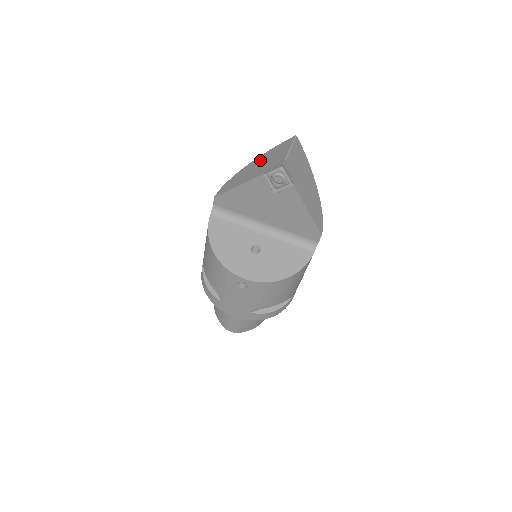
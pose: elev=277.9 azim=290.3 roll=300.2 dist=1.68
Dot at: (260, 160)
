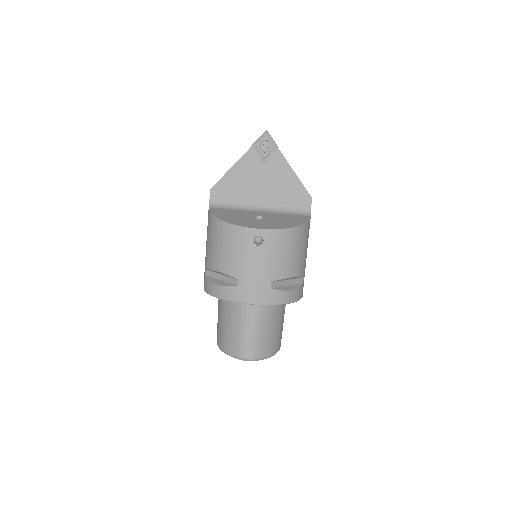
Dot at: occluded
